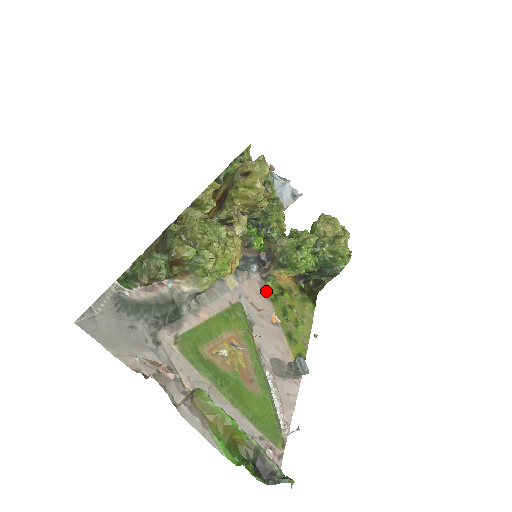
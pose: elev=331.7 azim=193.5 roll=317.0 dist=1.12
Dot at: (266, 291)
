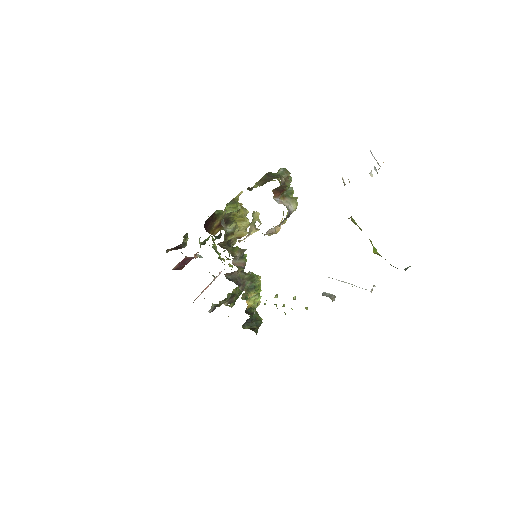
Dot at: occluded
